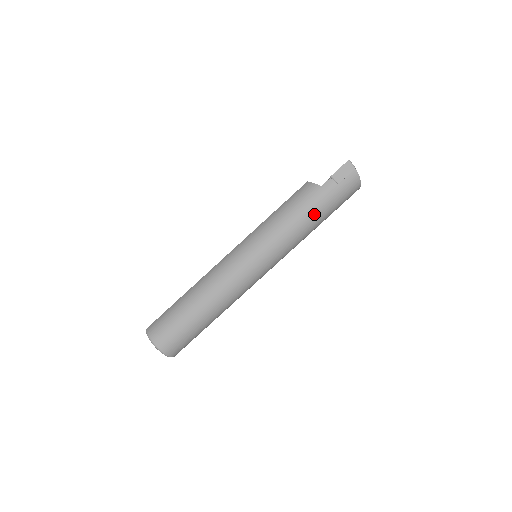
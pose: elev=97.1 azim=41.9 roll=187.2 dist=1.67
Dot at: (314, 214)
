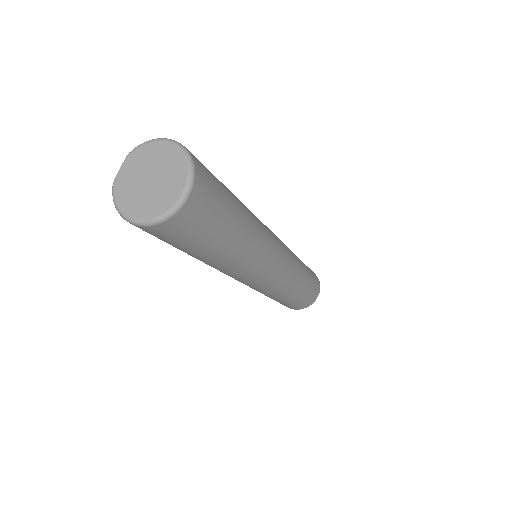
Dot at: occluded
